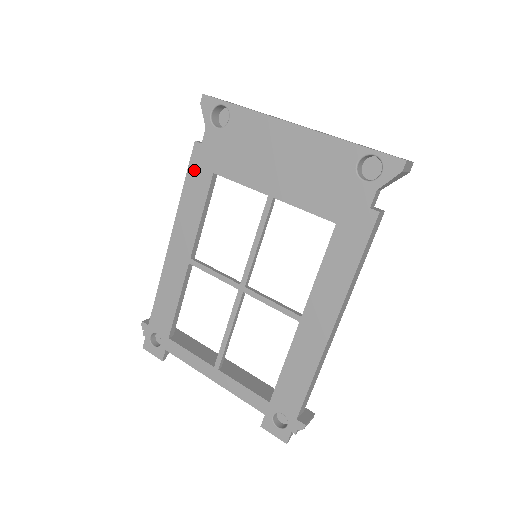
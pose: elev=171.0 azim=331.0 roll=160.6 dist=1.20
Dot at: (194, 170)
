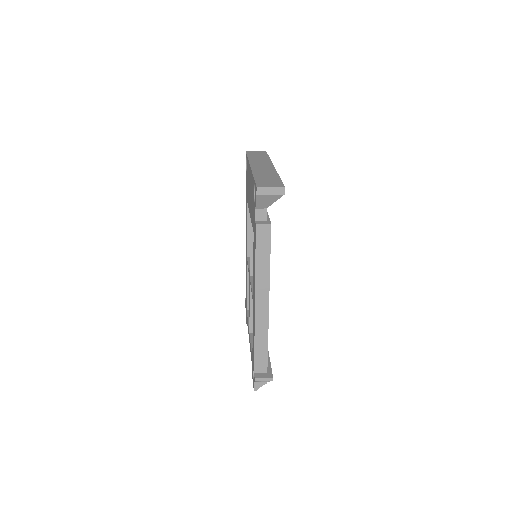
Dot at: occluded
